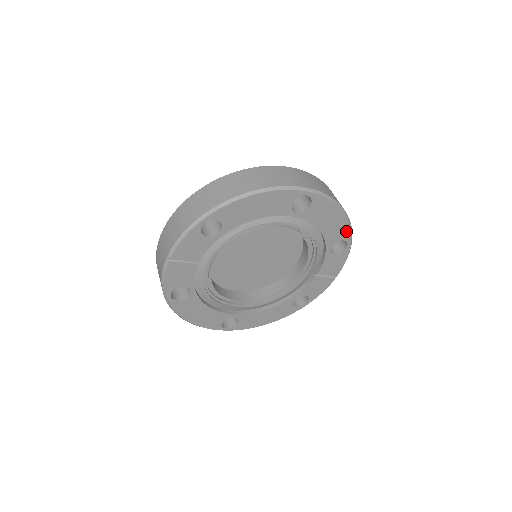
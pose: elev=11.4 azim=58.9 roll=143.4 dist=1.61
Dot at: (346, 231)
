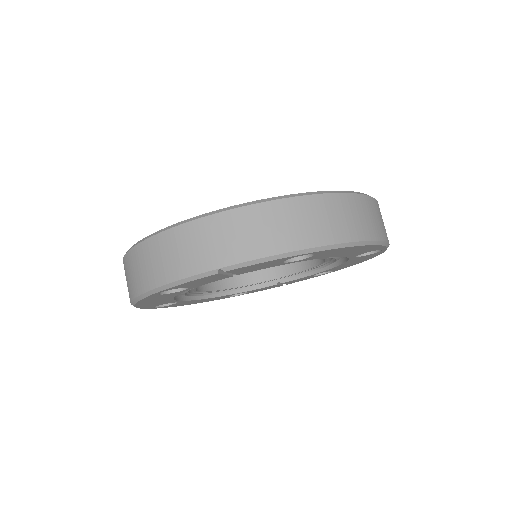
Dot at: (346, 267)
